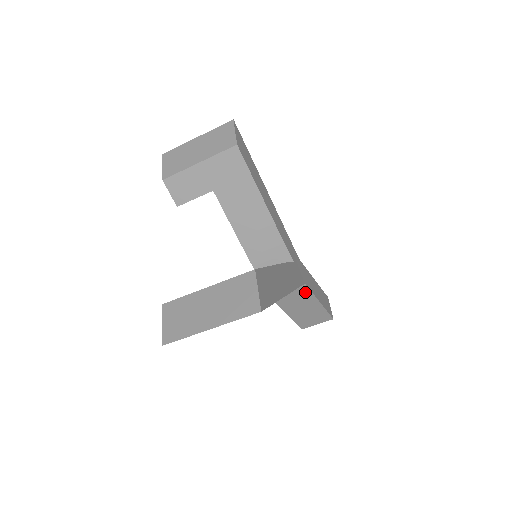
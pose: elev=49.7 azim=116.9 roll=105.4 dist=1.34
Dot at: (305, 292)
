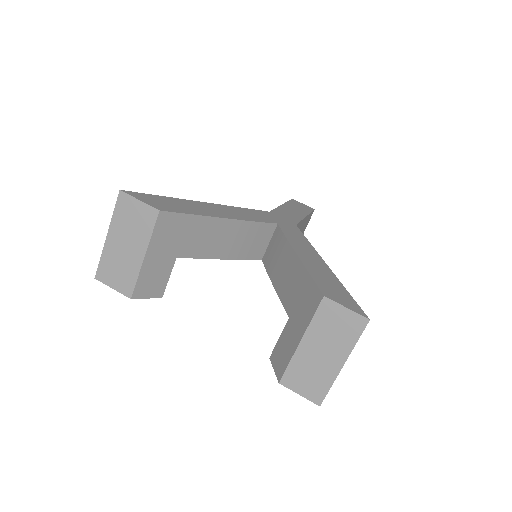
Dot at: occluded
